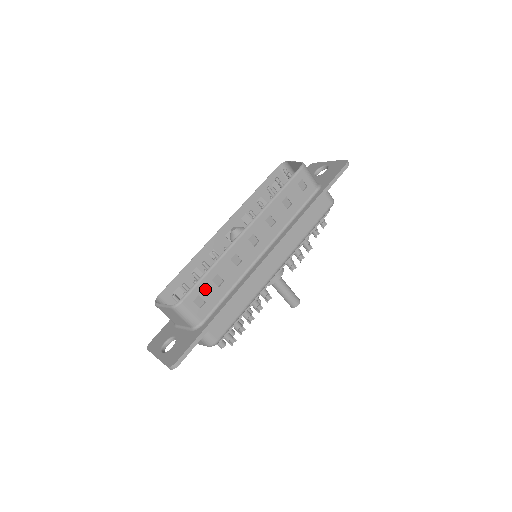
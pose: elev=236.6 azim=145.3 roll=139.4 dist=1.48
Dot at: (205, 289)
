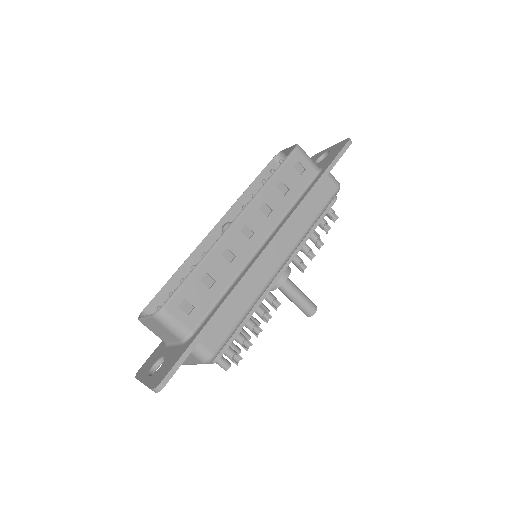
Dot at: (192, 291)
